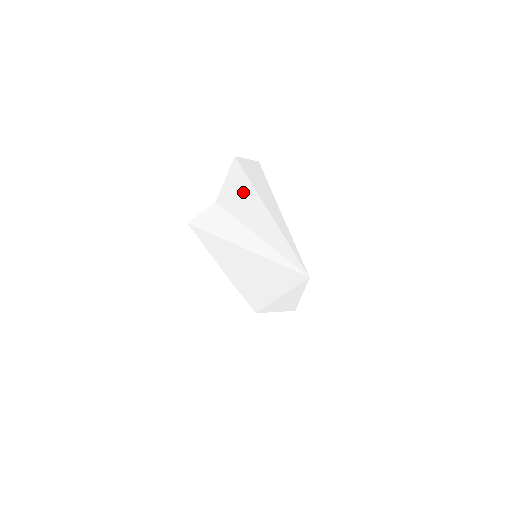
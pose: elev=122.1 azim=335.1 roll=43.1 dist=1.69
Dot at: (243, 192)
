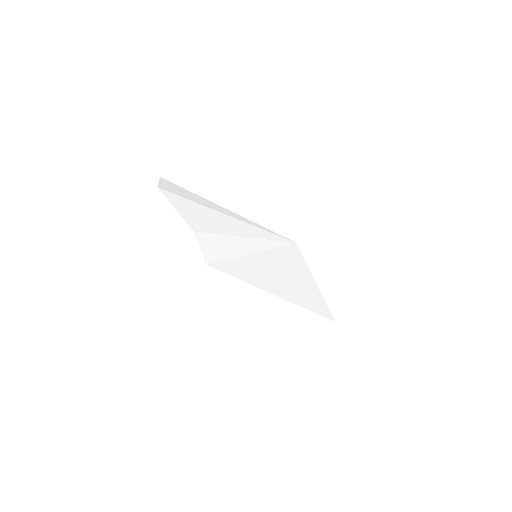
Dot at: (189, 208)
